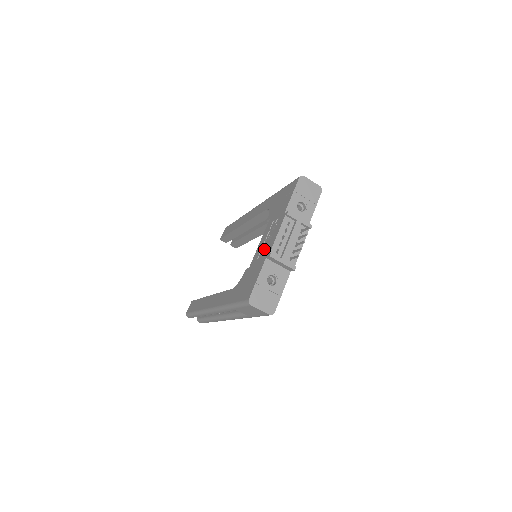
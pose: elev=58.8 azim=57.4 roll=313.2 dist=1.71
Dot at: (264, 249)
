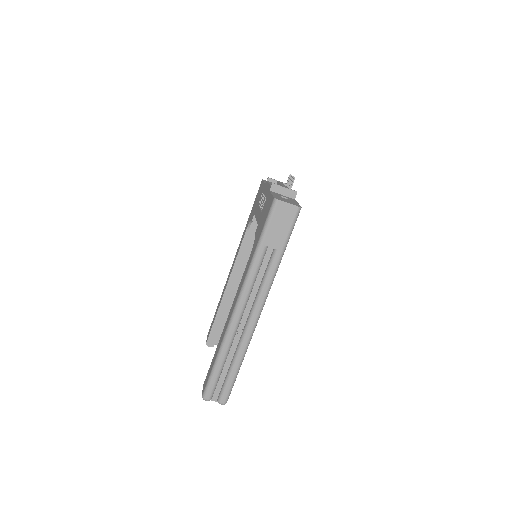
Dot at: (263, 201)
